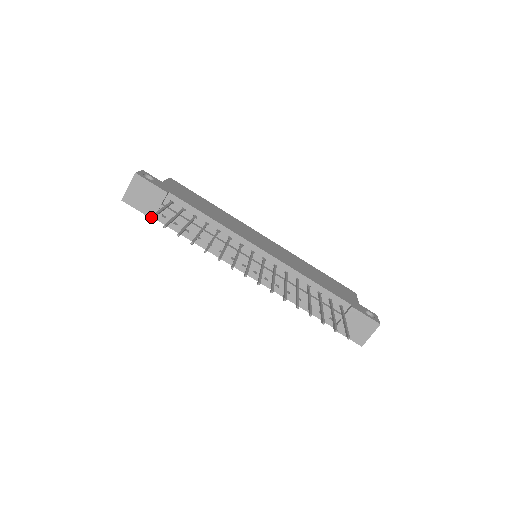
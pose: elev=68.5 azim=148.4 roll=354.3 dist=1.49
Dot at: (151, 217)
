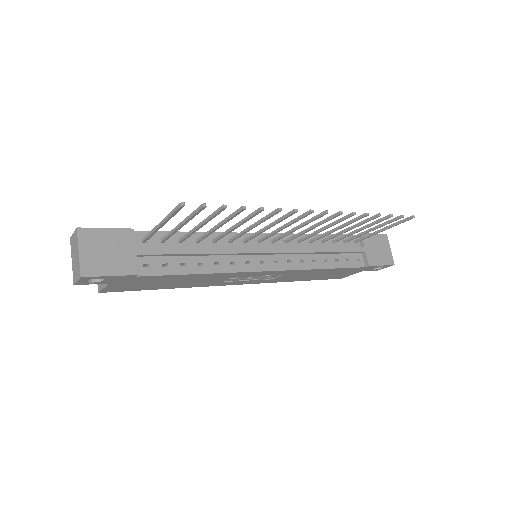
Dot at: (182, 202)
